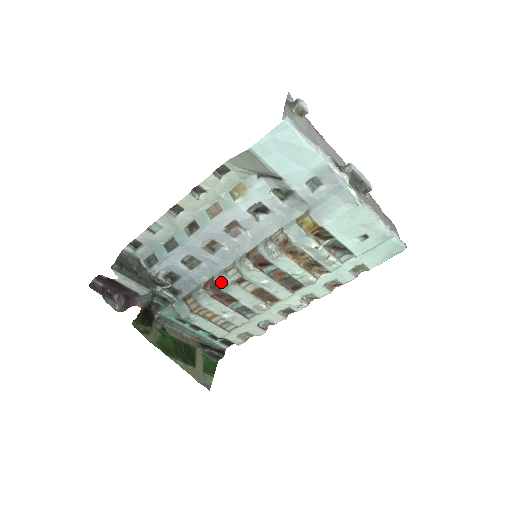
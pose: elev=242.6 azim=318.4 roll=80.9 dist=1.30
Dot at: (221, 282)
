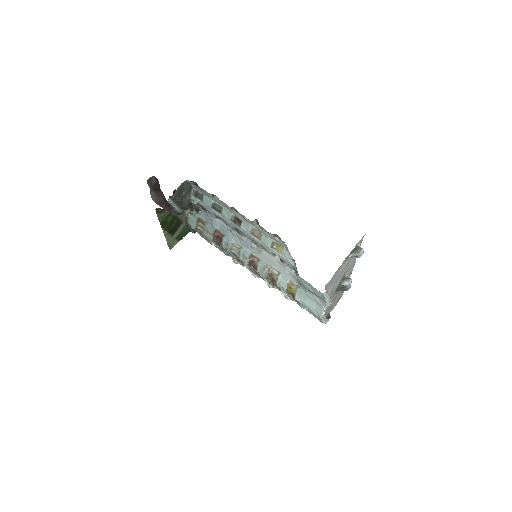
Dot at: (225, 245)
